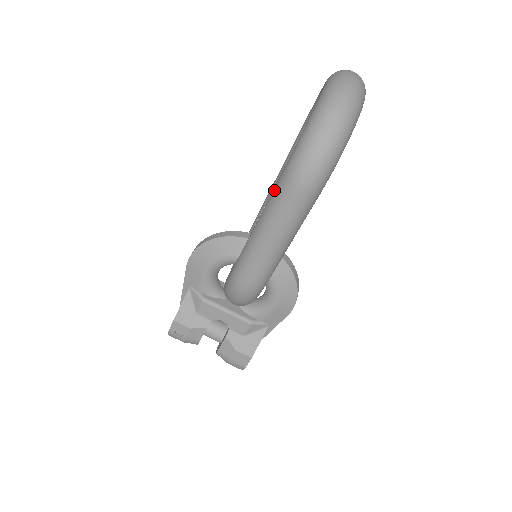
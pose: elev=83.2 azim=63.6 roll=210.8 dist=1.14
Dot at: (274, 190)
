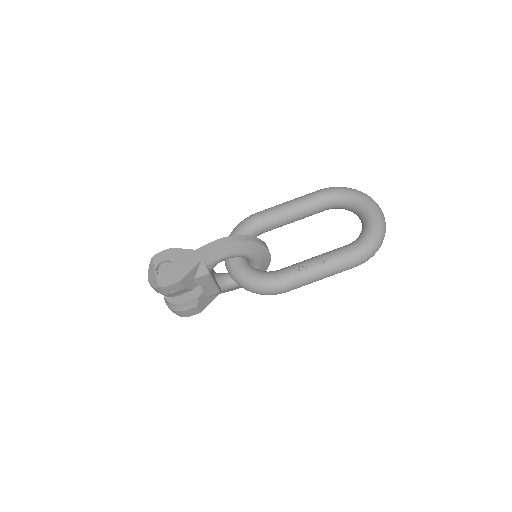
Dot at: (342, 257)
